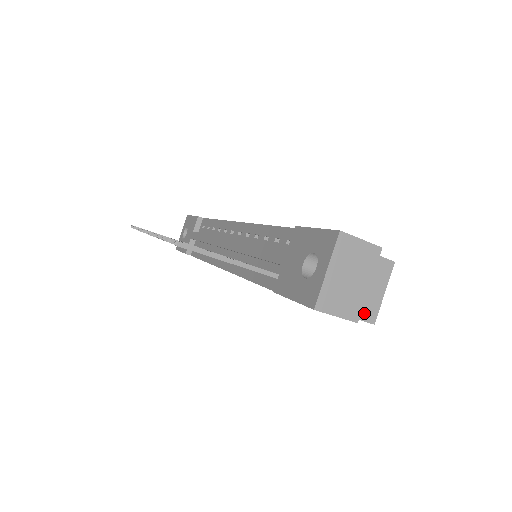
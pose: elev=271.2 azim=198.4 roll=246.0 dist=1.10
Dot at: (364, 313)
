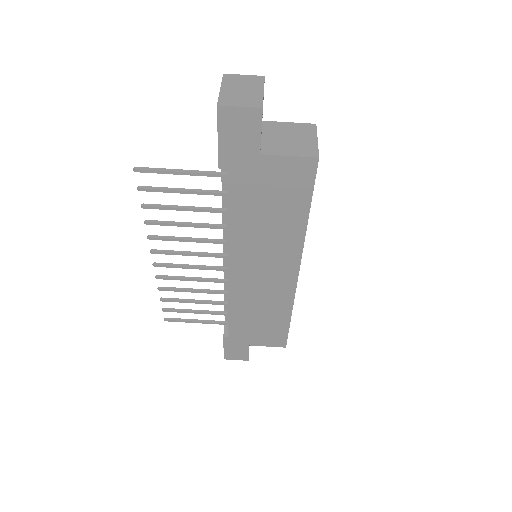
Dot at: (303, 153)
